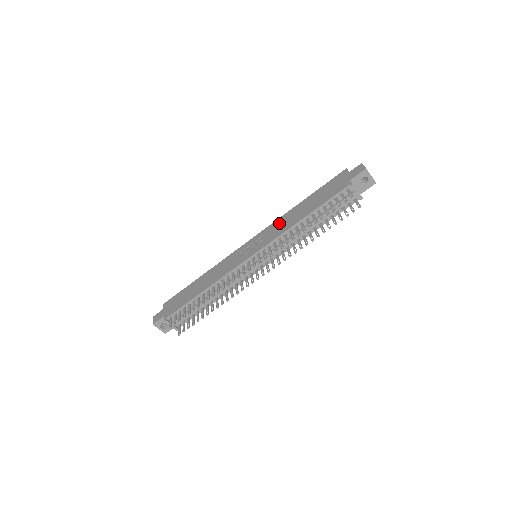
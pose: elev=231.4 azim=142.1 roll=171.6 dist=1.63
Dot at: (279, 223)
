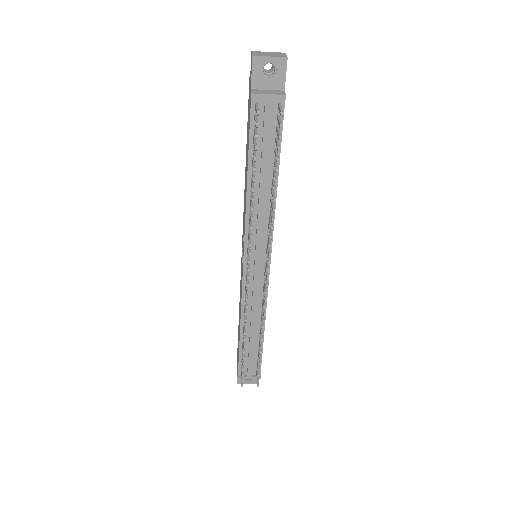
Dot at: (244, 203)
